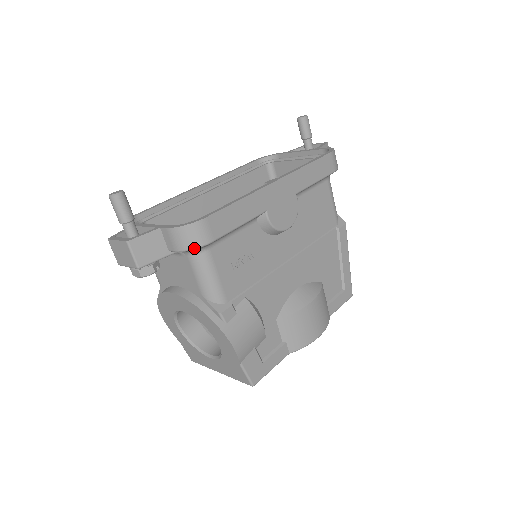
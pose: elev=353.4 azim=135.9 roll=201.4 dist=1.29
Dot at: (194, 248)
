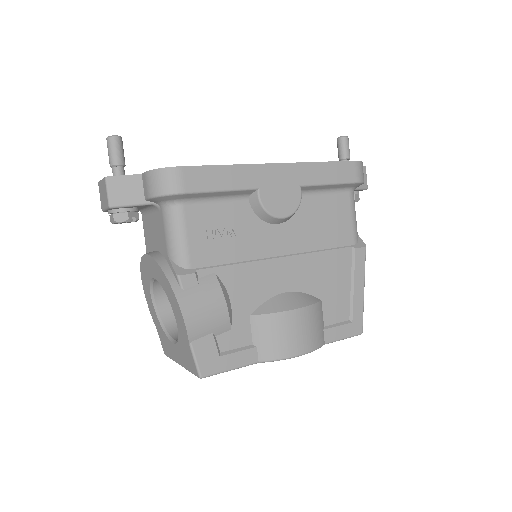
Dot at: (164, 194)
